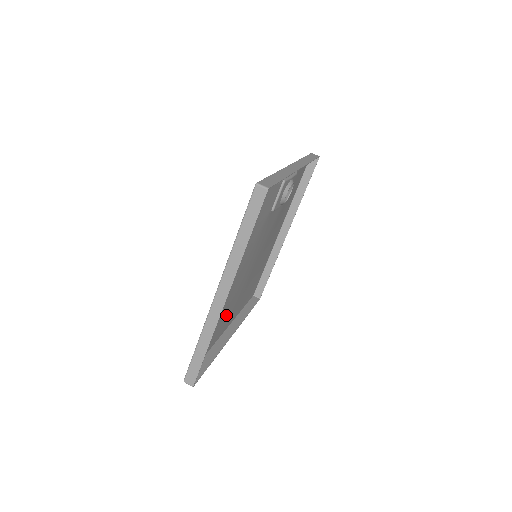
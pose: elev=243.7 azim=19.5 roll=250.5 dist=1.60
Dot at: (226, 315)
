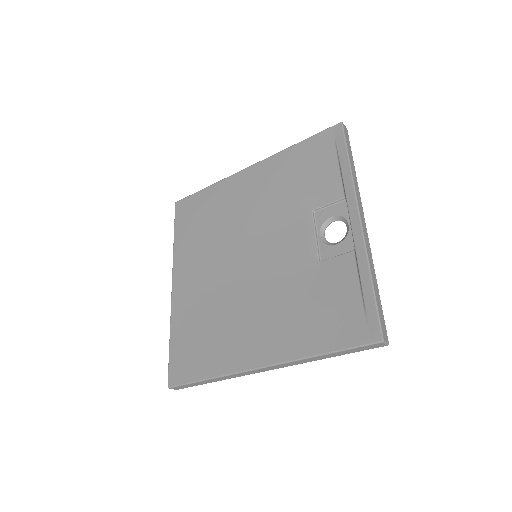
Dot at: (201, 301)
